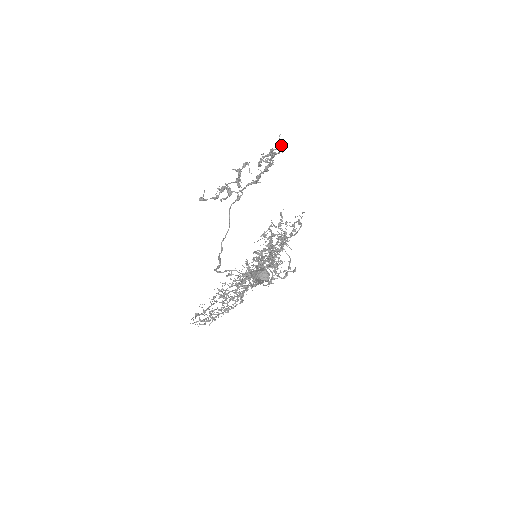
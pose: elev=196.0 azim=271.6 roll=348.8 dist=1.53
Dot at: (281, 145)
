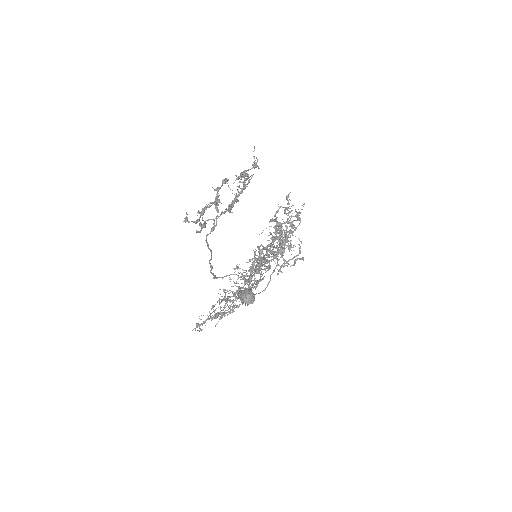
Dot at: (255, 163)
